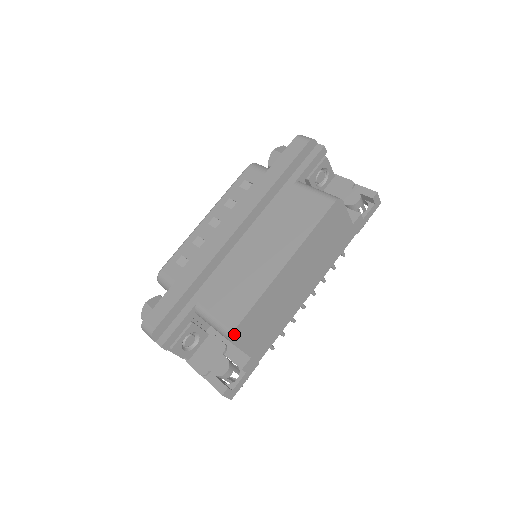
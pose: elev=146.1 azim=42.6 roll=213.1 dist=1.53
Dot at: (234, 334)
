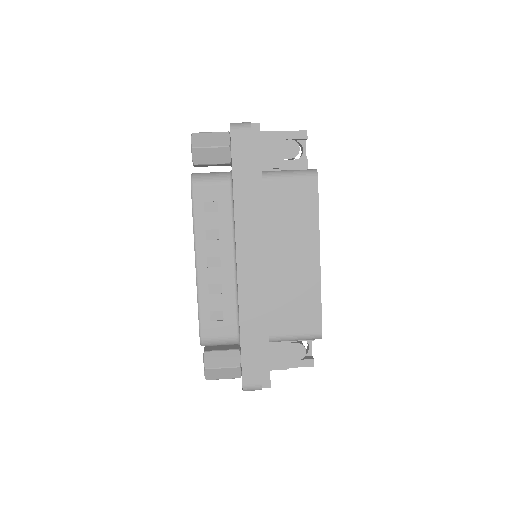
Dot at: (321, 333)
